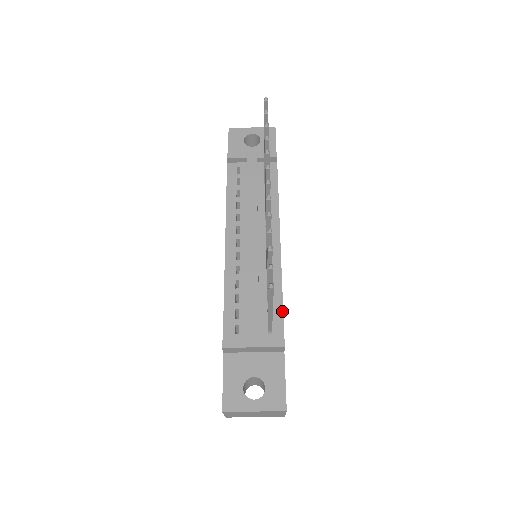
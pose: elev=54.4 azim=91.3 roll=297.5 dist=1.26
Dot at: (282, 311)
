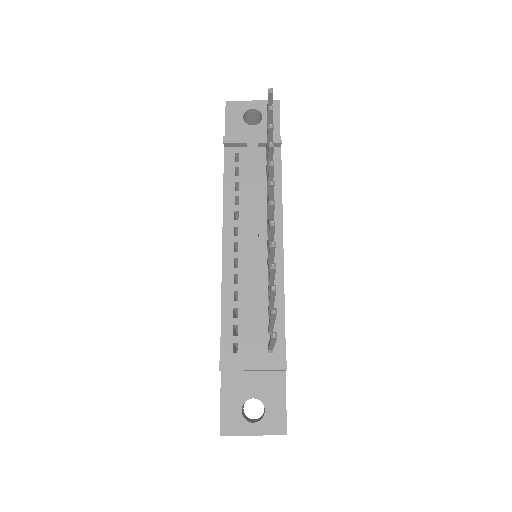
Dot at: (284, 328)
